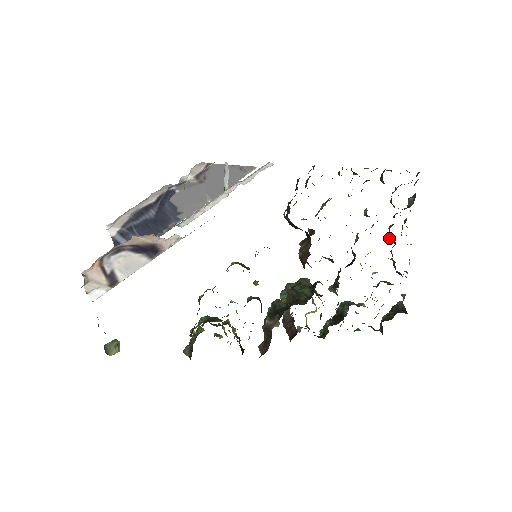
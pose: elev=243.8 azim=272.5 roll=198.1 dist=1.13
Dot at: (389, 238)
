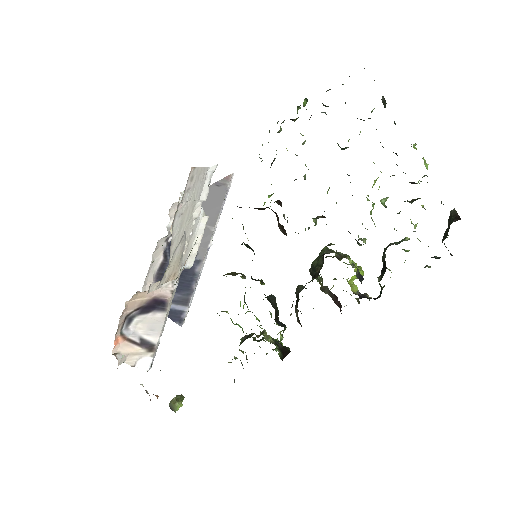
Dot at: occluded
